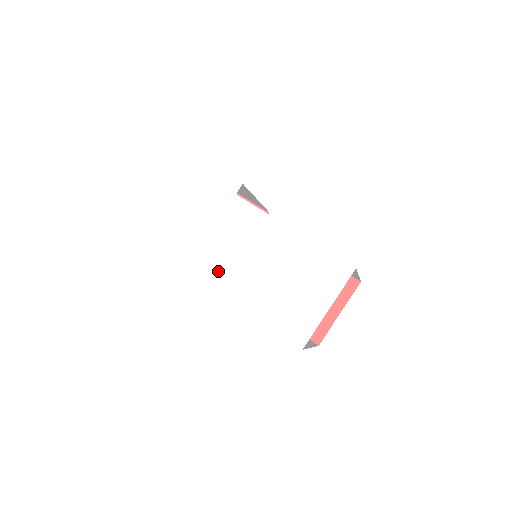
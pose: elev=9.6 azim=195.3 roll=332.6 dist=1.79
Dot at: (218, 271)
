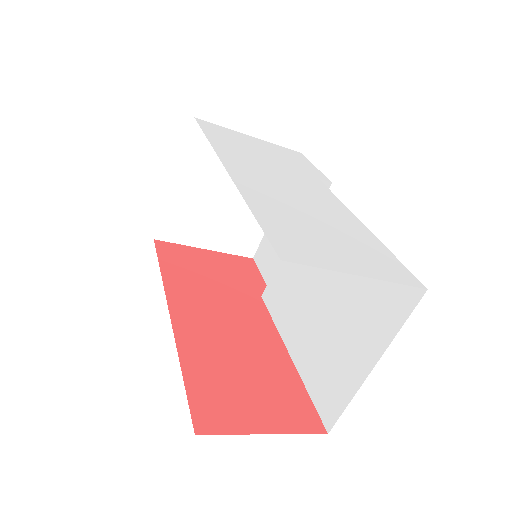
Dot at: (243, 168)
